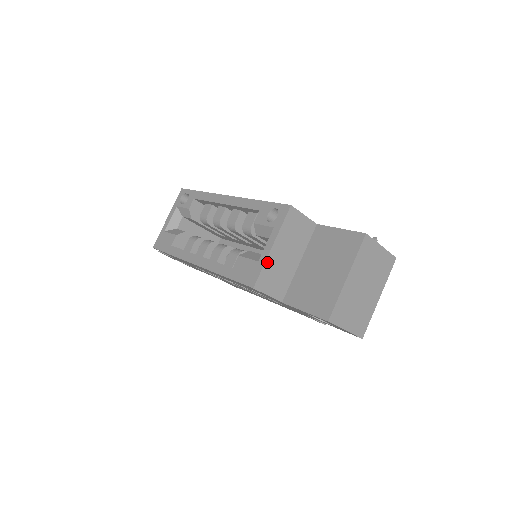
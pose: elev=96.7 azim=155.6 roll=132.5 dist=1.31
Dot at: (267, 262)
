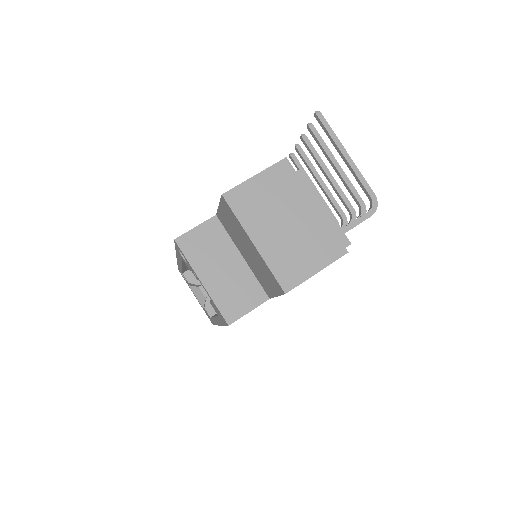
Dot at: (213, 296)
